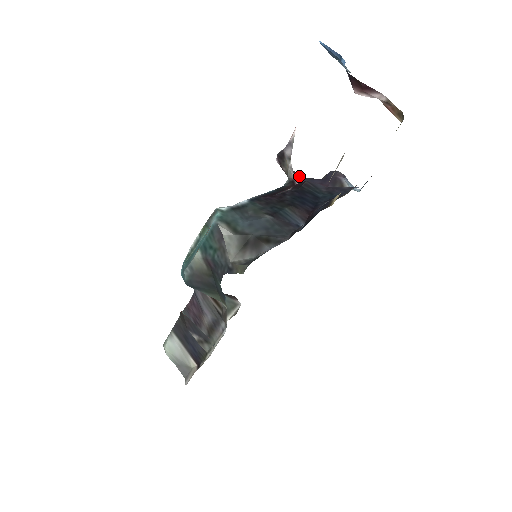
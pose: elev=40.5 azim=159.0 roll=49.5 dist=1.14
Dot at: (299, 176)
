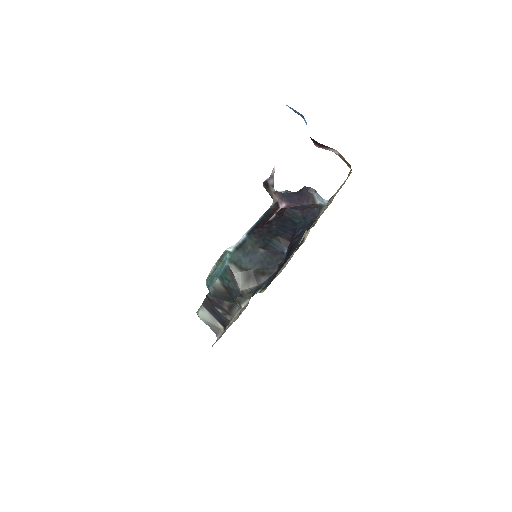
Dot at: (281, 194)
